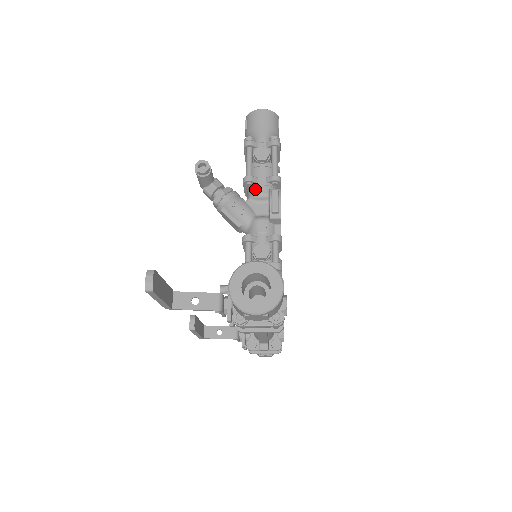
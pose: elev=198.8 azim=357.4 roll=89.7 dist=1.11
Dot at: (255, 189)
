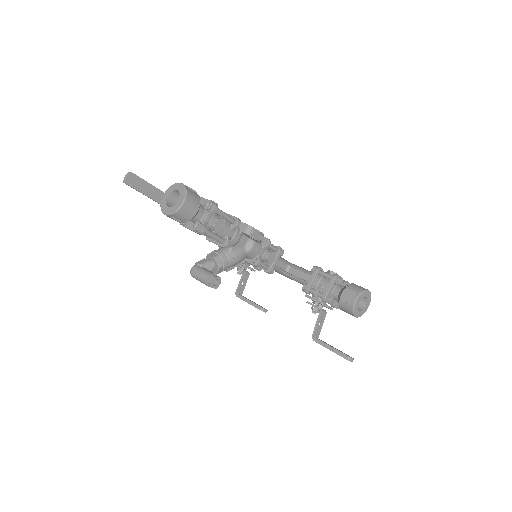
Dot at: (233, 242)
